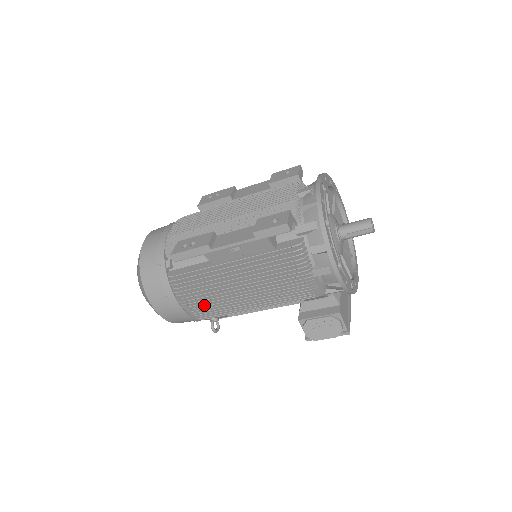
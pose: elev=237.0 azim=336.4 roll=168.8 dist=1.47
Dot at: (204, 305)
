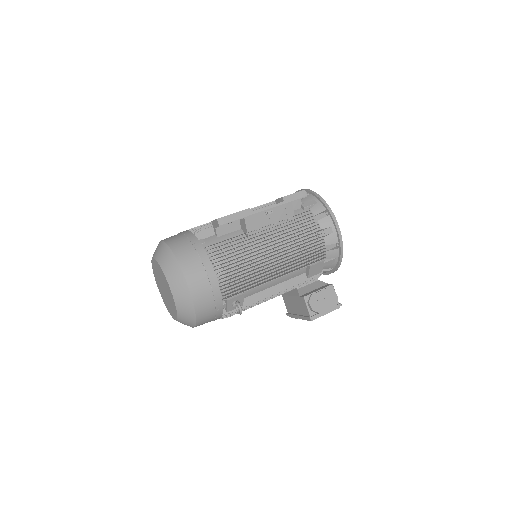
Dot at: (239, 272)
